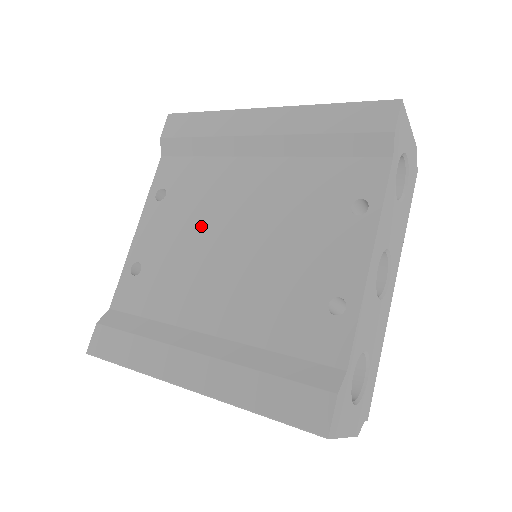
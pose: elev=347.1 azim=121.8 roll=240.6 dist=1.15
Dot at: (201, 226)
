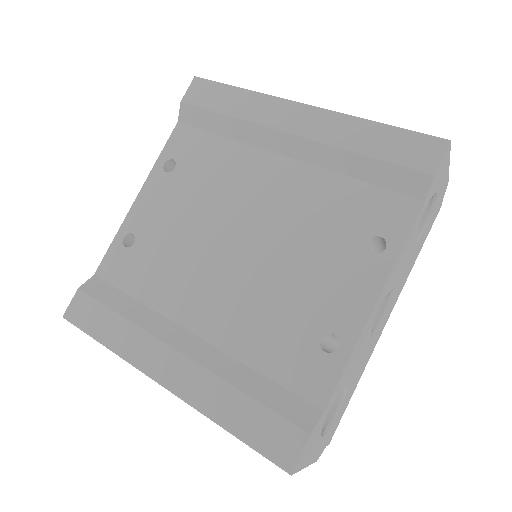
Dot at: (206, 214)
